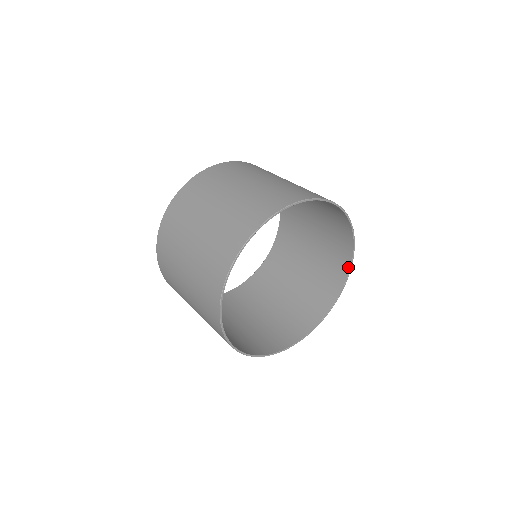
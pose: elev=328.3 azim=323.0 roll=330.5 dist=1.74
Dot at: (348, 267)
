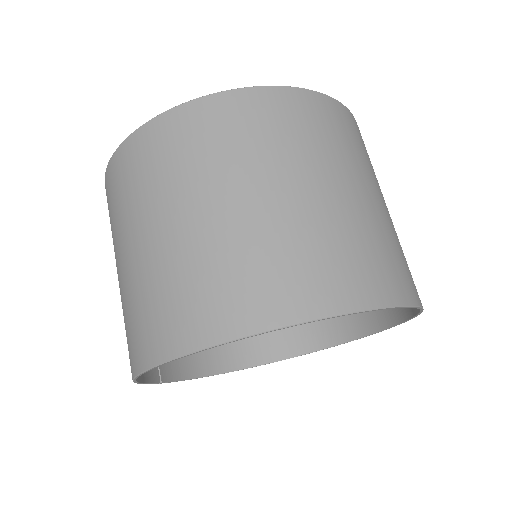
Dot at: (390, 323)
